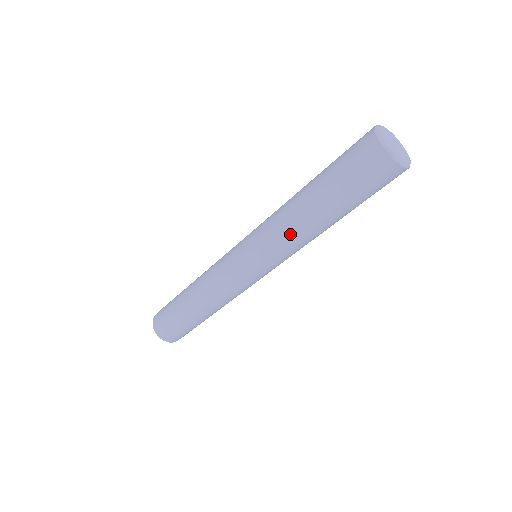
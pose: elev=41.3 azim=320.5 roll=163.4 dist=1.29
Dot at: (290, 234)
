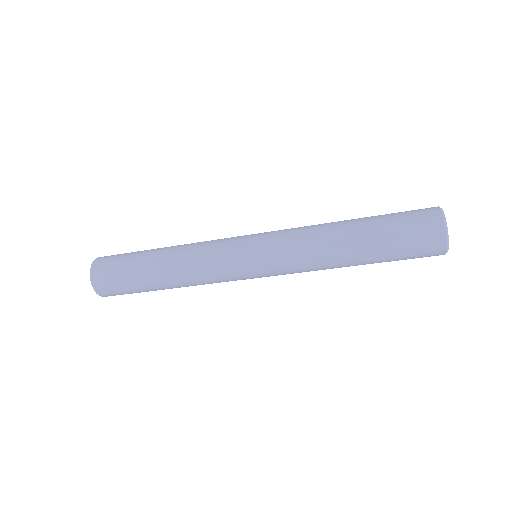
Dot at: (317, 265)
